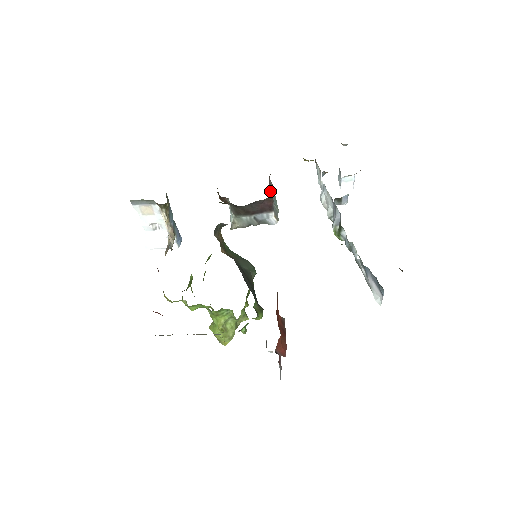
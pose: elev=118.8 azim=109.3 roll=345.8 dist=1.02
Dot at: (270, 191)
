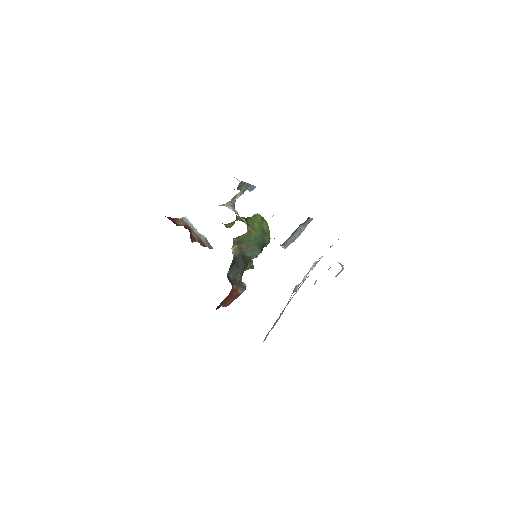
Dot at: (301, 226)
